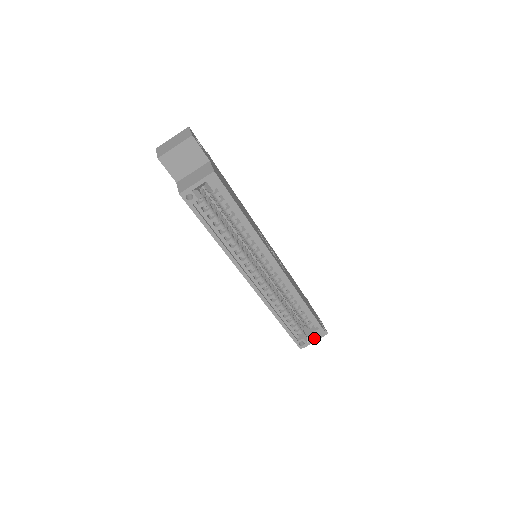
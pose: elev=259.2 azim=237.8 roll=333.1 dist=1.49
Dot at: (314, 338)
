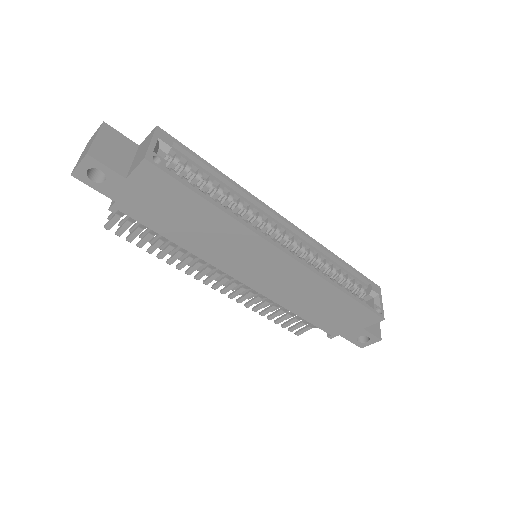
Dot at: (379, 298)
